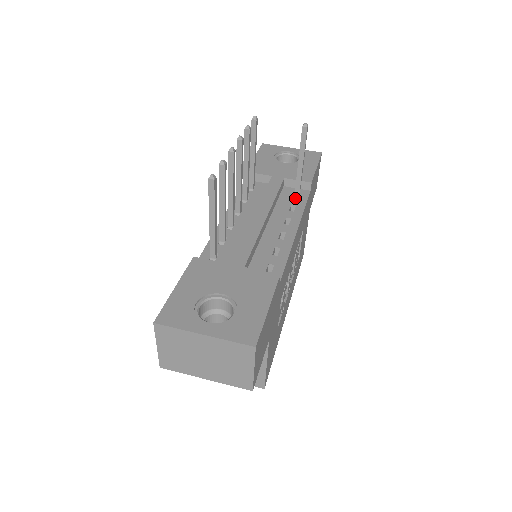
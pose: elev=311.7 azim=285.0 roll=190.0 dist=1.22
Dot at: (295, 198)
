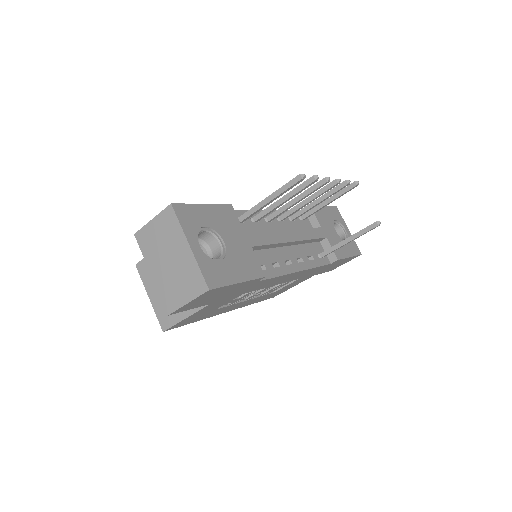
Dot at: (318, 255)
